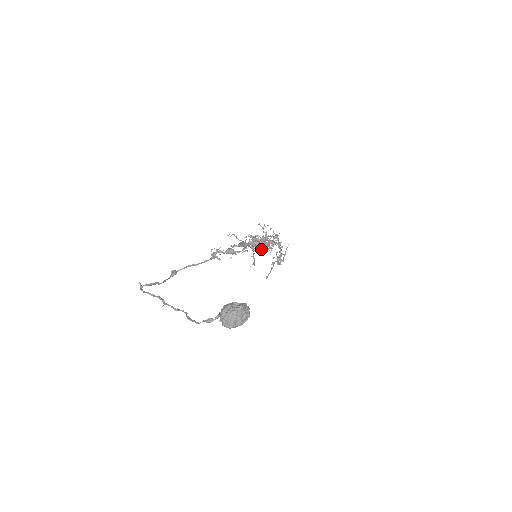
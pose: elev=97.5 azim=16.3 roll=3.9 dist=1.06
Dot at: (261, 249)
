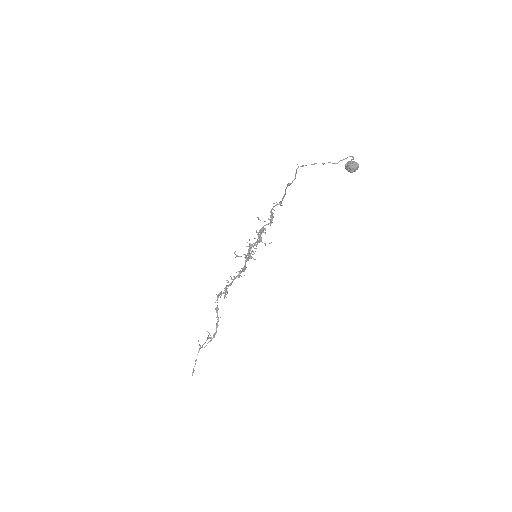
Dot at: (243, 268)
